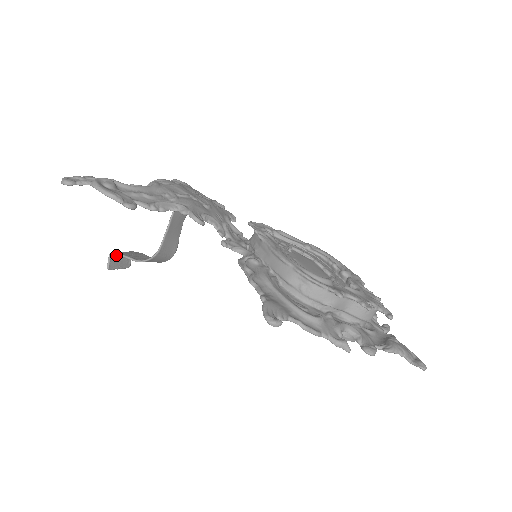
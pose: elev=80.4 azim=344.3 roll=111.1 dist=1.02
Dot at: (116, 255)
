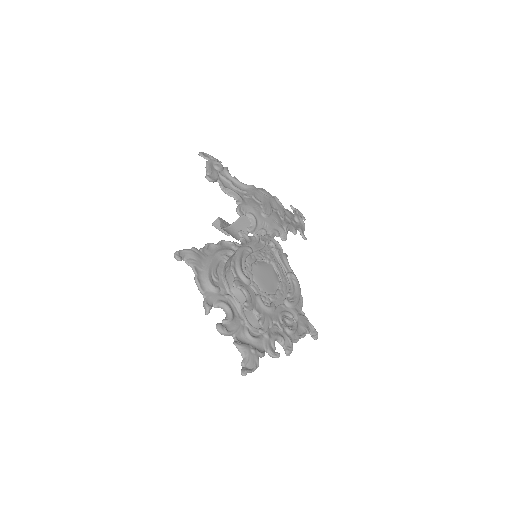
Dot at: occluded
